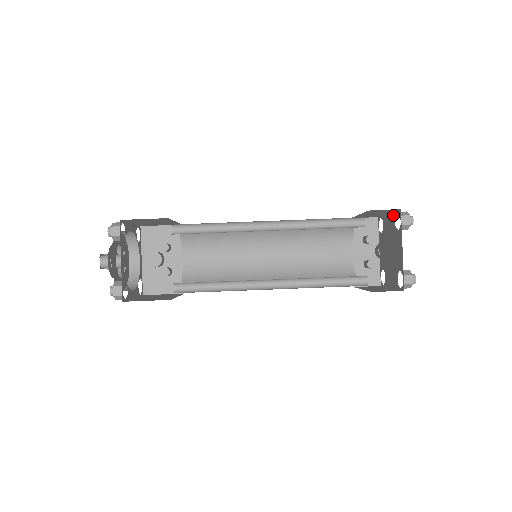
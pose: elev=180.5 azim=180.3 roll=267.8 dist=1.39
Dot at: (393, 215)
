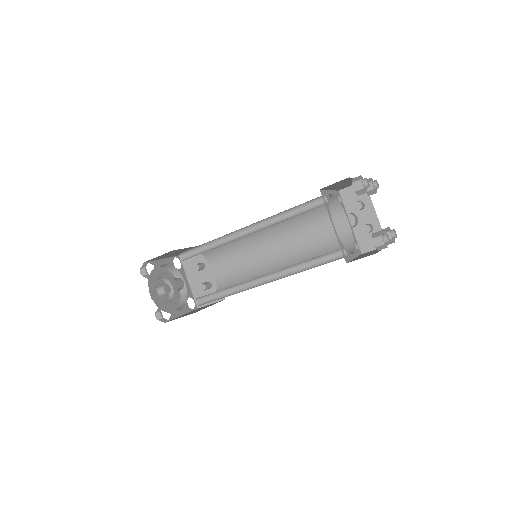
Dot at: occluded
